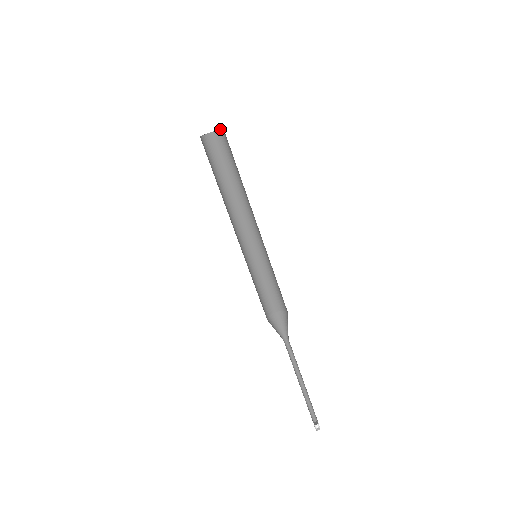
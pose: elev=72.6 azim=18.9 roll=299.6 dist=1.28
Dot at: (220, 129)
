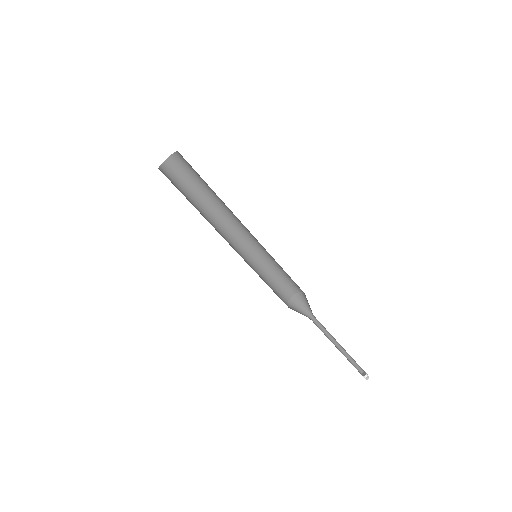
Dot at: (176, 151)
